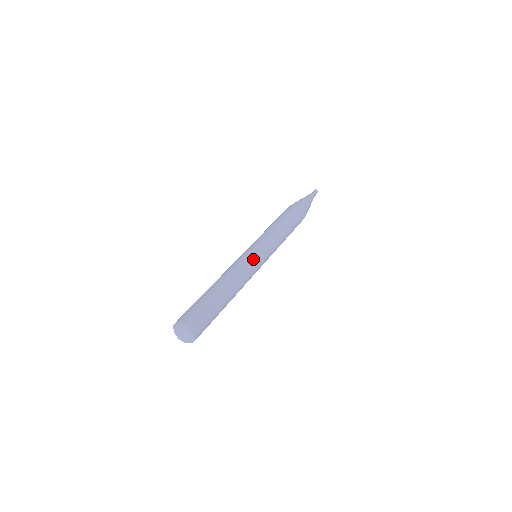
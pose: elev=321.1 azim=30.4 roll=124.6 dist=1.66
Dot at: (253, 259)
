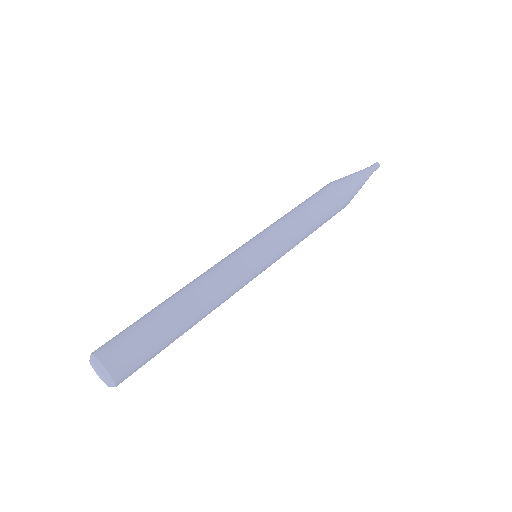
Dot at: (240, 258)
